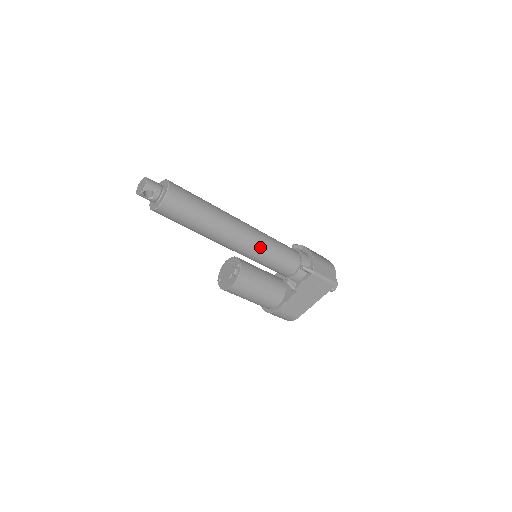
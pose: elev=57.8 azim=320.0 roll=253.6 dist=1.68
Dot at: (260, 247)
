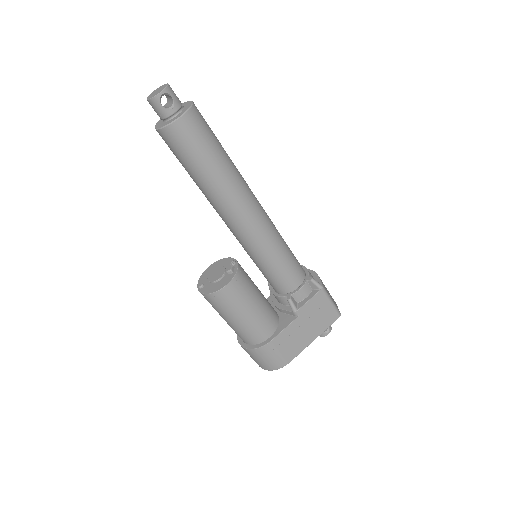
Dot at: (272, 233)
